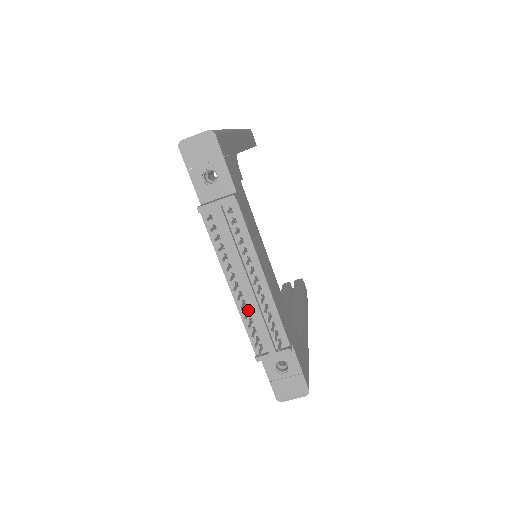
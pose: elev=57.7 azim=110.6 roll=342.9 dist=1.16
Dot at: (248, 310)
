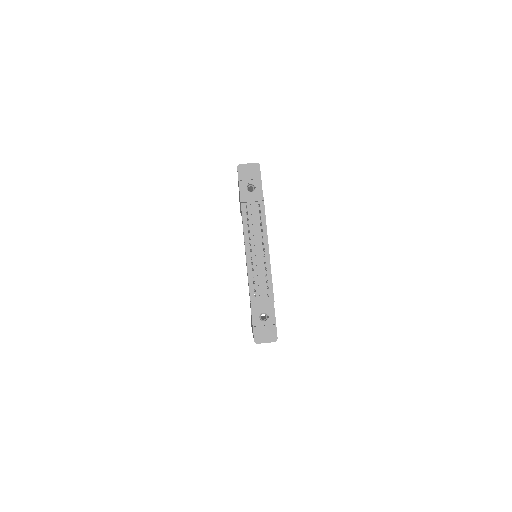
Dot at: occluded
